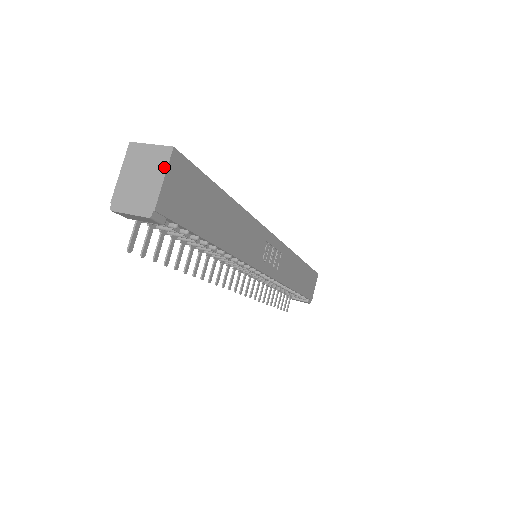
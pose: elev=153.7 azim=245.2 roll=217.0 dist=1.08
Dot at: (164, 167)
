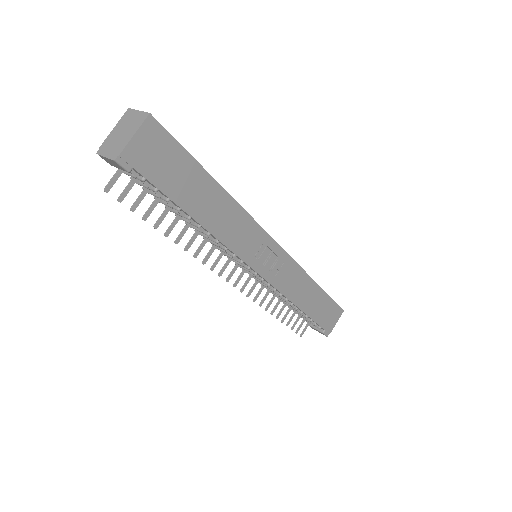
Dot at: (138, 126)
